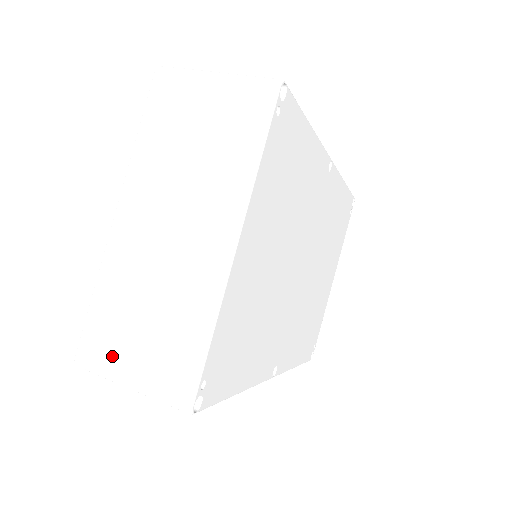
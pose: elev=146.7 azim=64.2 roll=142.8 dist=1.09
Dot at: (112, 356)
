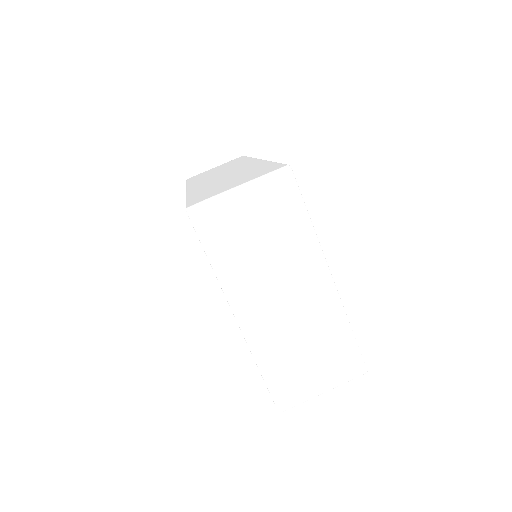
Dot at: (302, 389)
